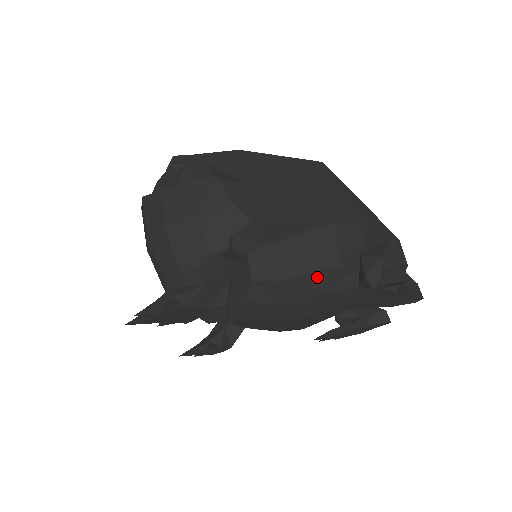
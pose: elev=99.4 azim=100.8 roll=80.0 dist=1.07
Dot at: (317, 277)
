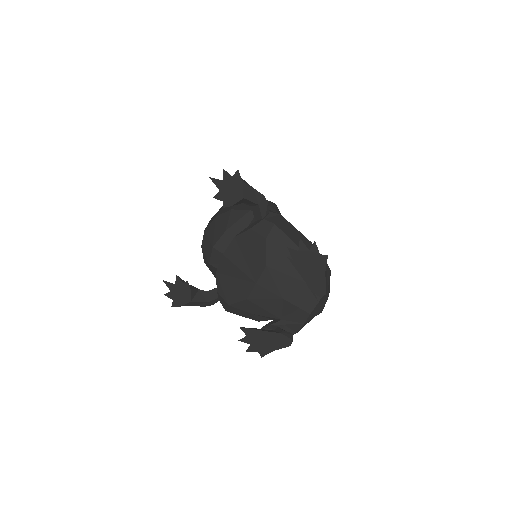
Dot at: (289, 243)
